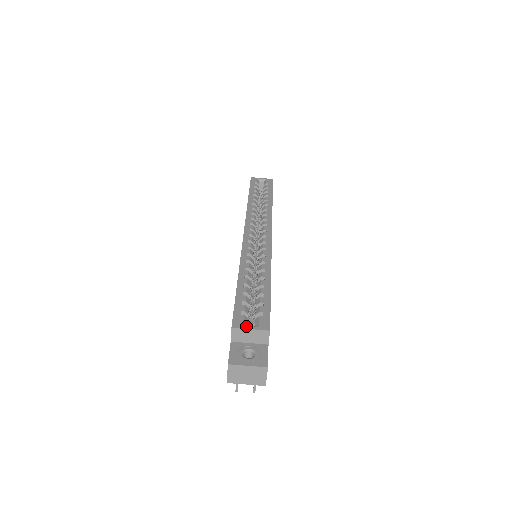
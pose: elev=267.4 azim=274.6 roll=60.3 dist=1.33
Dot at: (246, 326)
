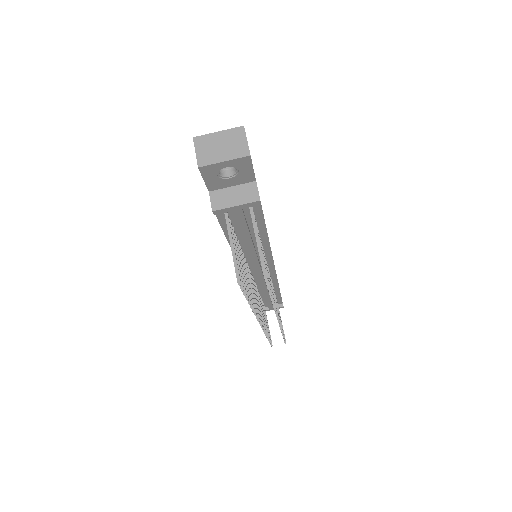
Dot at: occluded
